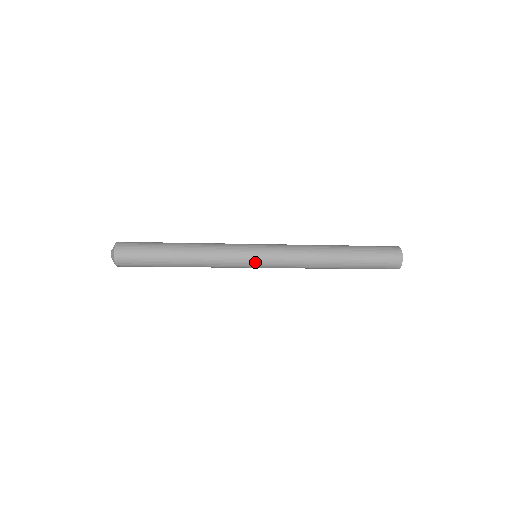
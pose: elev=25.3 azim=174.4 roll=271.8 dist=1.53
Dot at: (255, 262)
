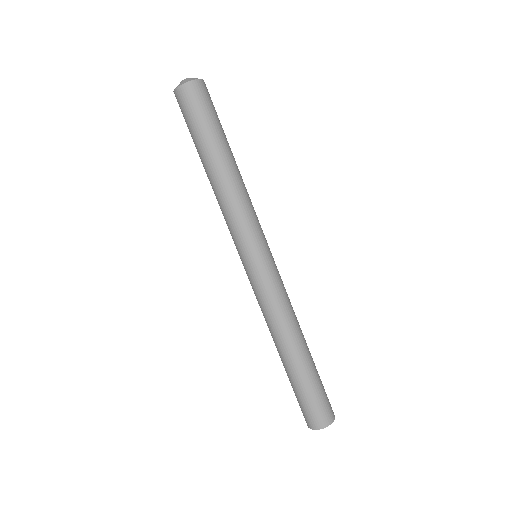
Dot at: (259, 254)
